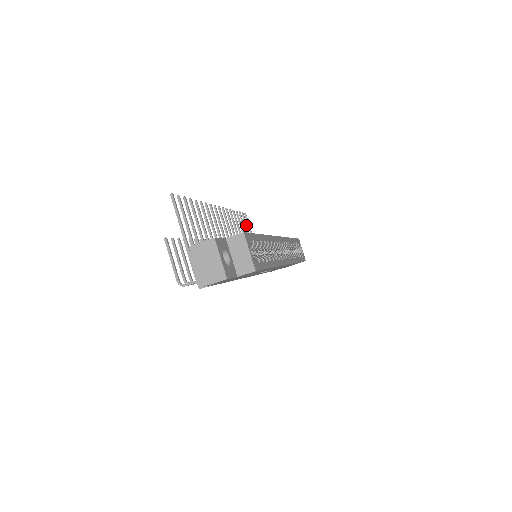
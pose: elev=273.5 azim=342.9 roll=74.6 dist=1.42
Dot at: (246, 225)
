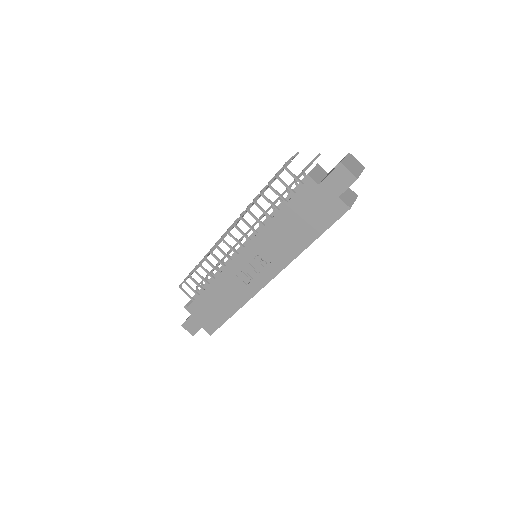
Dot at: occluded
